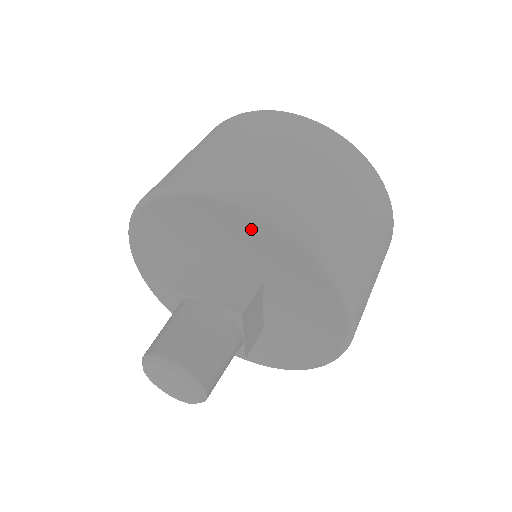
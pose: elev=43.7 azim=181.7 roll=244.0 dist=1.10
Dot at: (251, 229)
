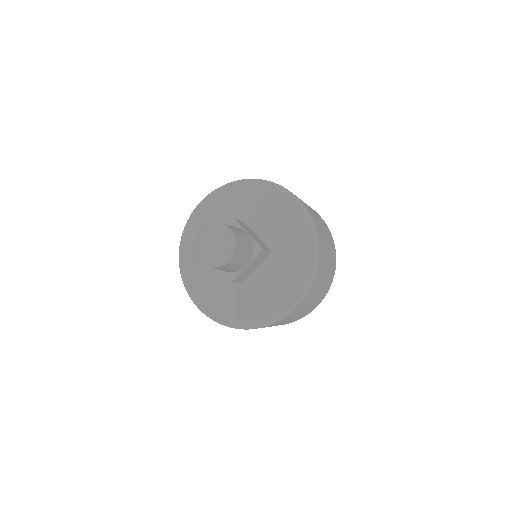
Dot at: (296, 220)
